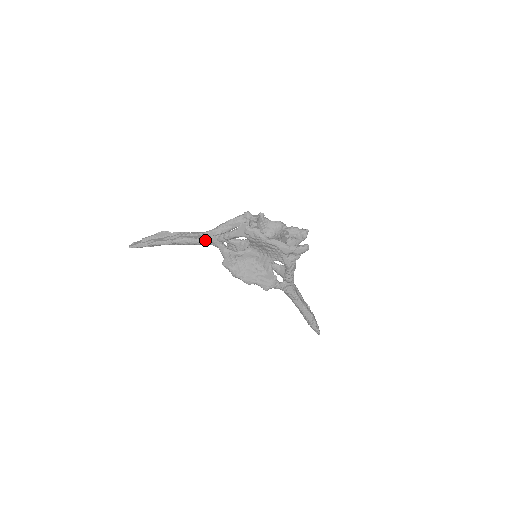
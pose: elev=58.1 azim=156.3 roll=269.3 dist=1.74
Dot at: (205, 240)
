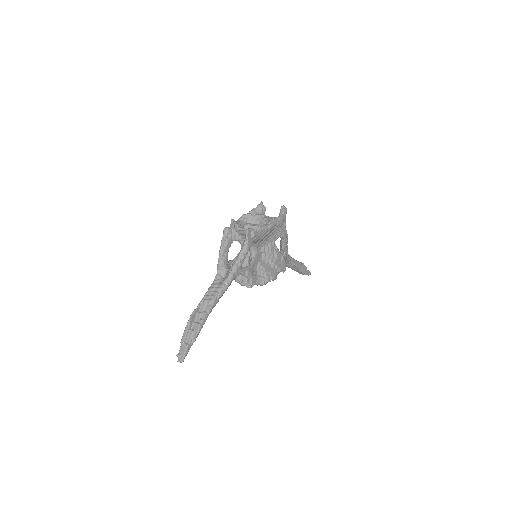
Dot at: (230, 278)
